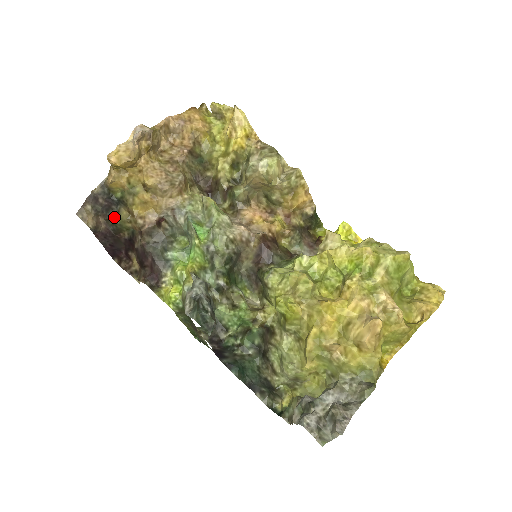
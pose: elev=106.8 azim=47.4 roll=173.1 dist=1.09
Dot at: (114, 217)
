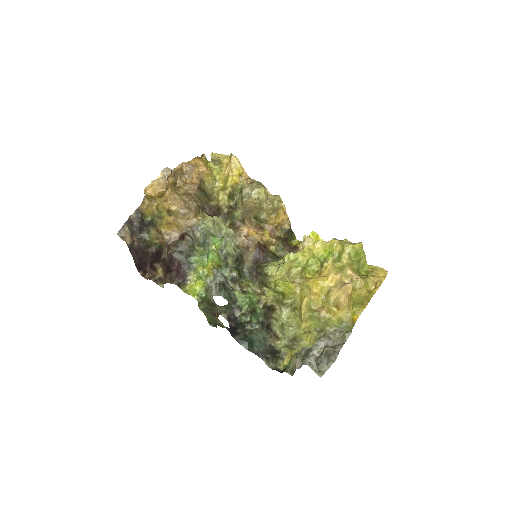
Dot at: (145, 236)
